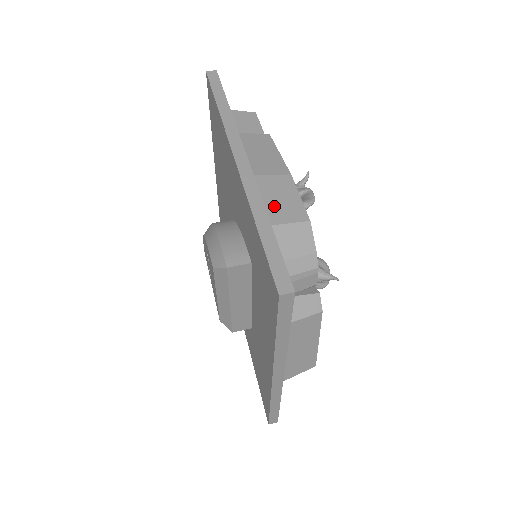
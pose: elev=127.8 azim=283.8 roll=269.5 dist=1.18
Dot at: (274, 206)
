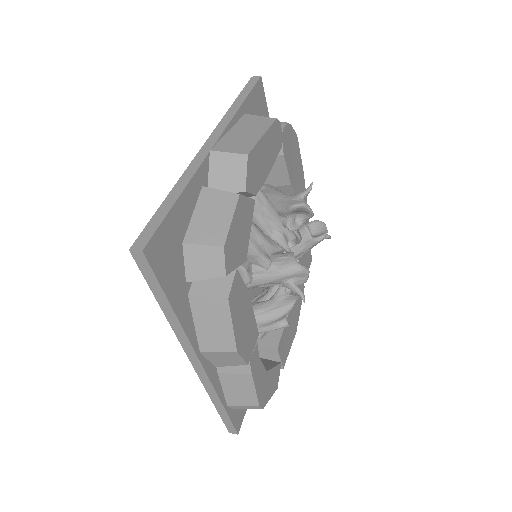
Dot at: occluded
